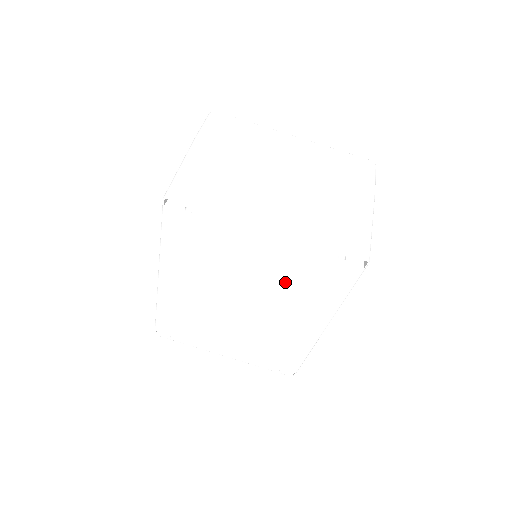
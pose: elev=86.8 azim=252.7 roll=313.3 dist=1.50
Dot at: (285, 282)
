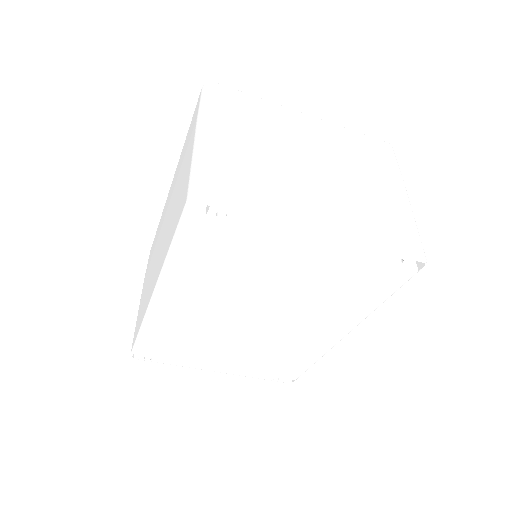
Dot at: (320, 291)
